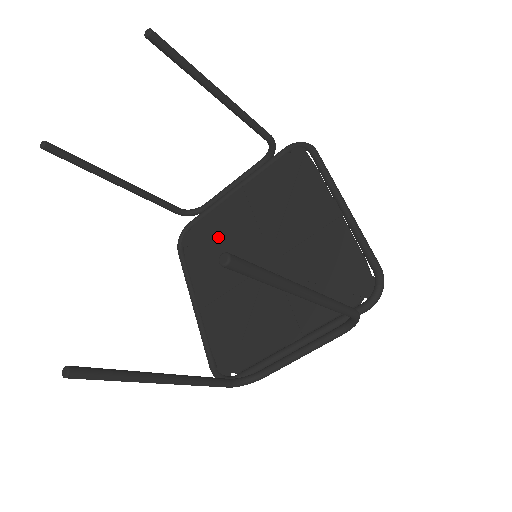
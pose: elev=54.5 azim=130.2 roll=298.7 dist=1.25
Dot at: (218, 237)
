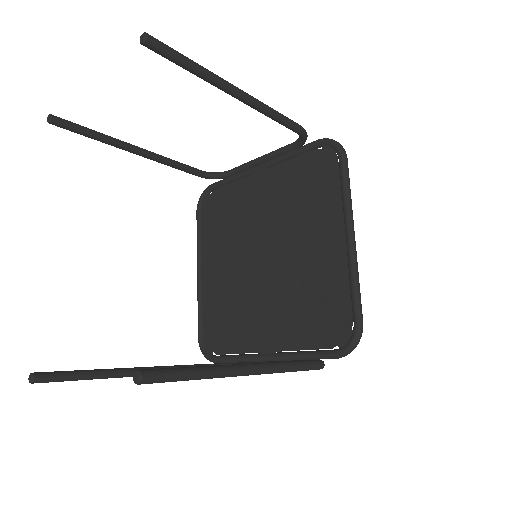
Dot at: (233, 213)
